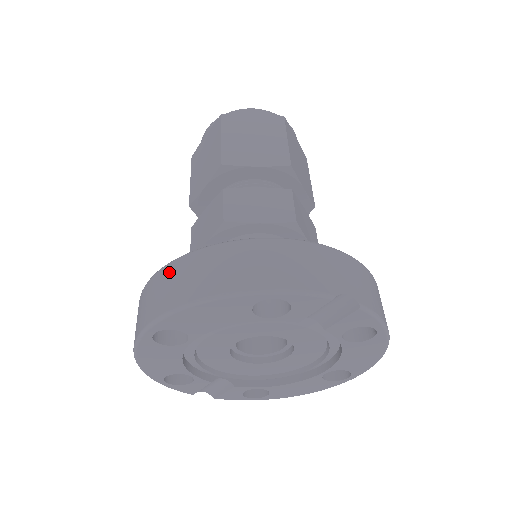
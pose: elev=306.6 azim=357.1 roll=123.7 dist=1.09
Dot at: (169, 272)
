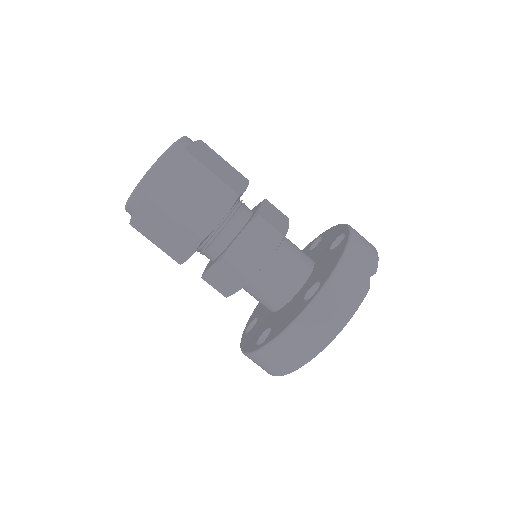
Dot at: (277, 349)
